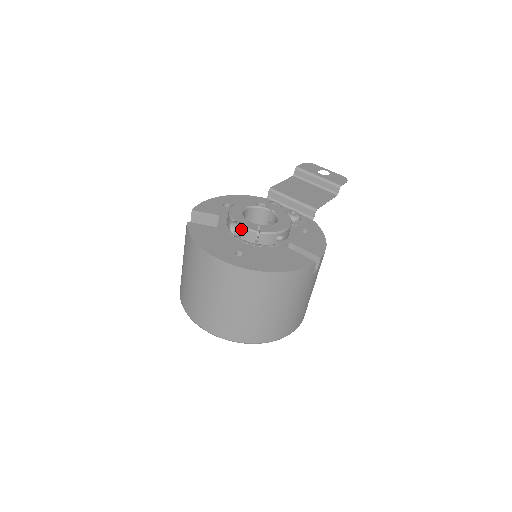
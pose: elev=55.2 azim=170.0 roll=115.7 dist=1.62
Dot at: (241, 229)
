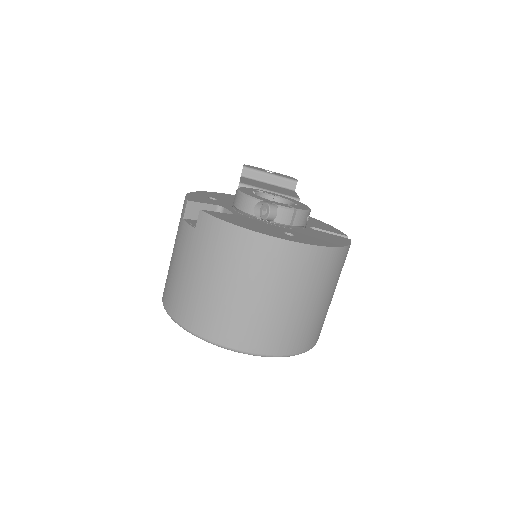
Dot at: (275, 208)
